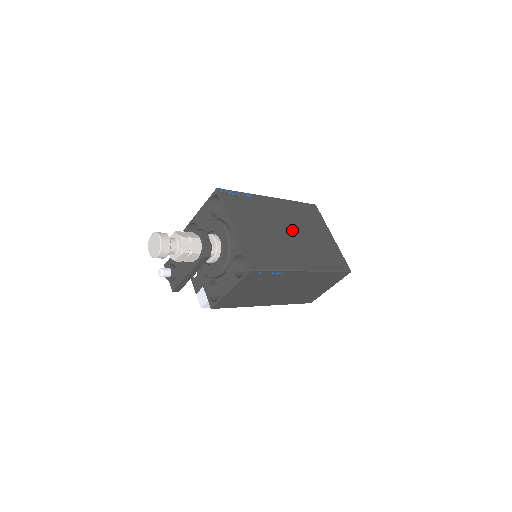
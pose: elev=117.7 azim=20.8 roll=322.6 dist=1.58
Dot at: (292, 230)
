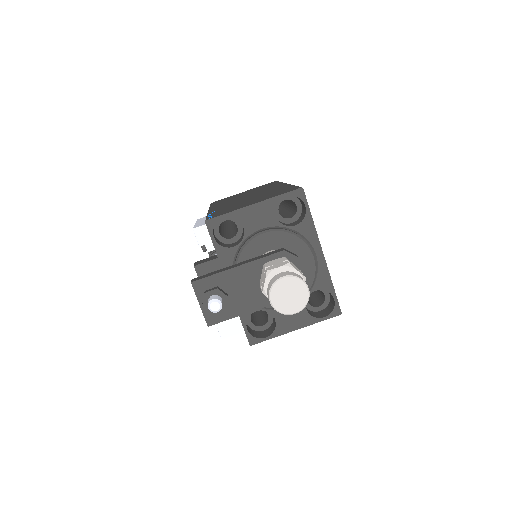
Dot at: occluded
